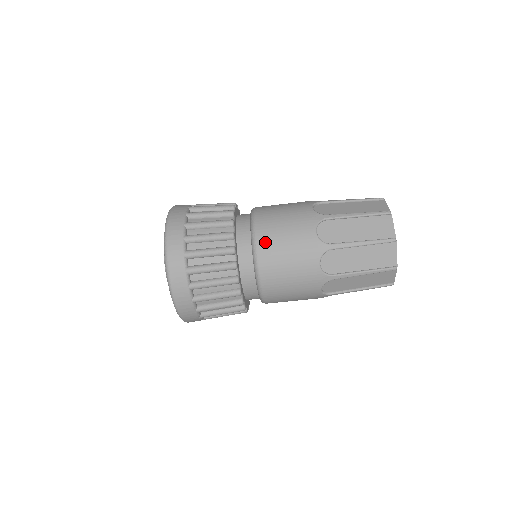
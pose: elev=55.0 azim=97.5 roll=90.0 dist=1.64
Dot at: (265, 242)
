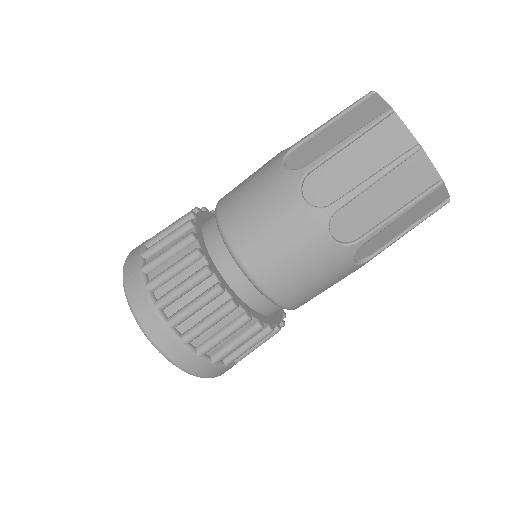
Dot at: (276, 286)
